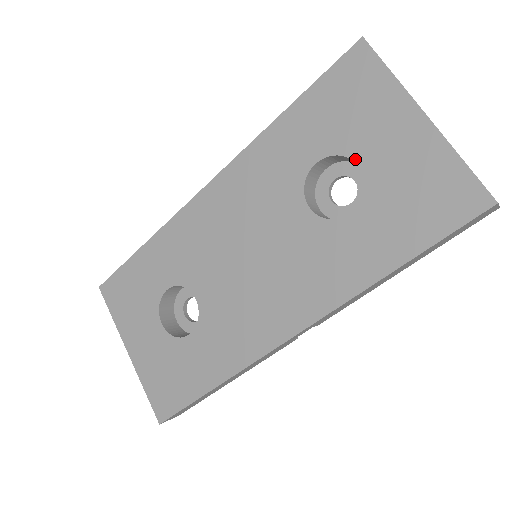
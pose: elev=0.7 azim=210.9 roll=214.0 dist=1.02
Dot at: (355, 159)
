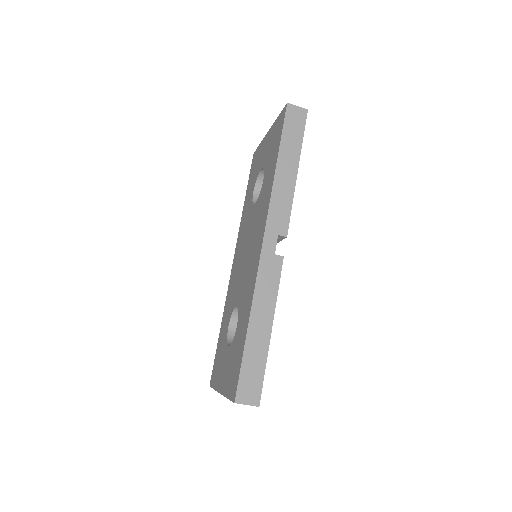
Dot at: (260, 170)
